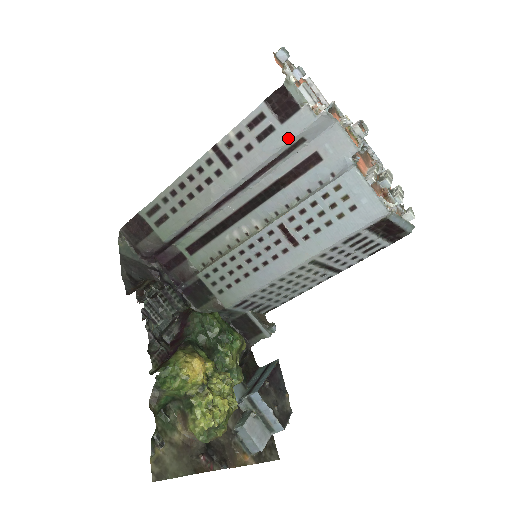
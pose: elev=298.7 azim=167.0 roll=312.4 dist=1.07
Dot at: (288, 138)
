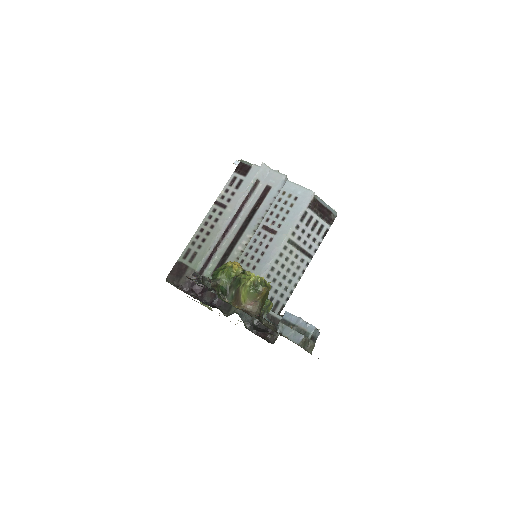
Dot at: (250, 181)
